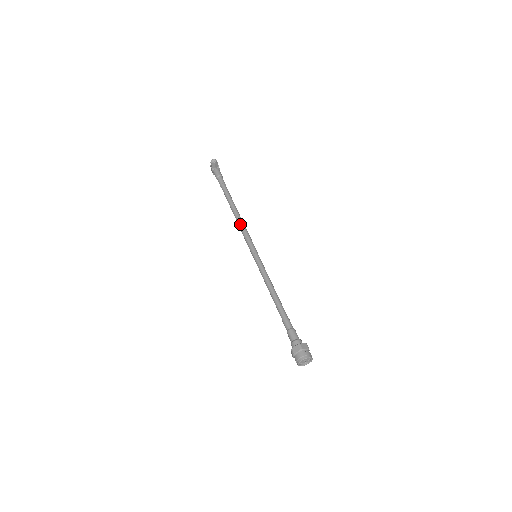
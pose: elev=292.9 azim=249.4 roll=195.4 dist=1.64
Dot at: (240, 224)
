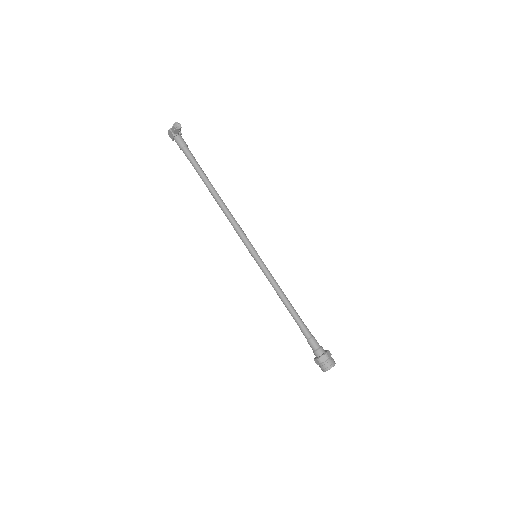
Dot at: (229, 216)
